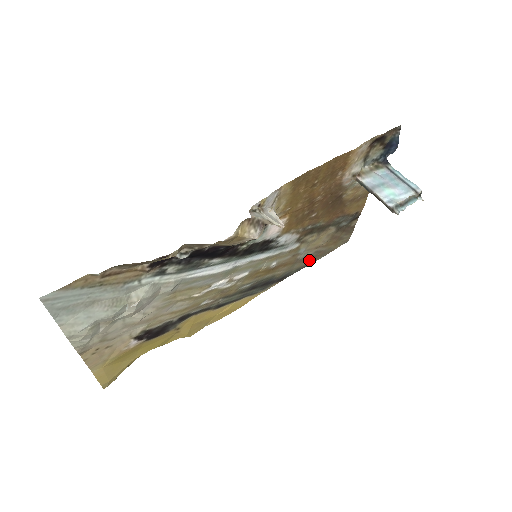
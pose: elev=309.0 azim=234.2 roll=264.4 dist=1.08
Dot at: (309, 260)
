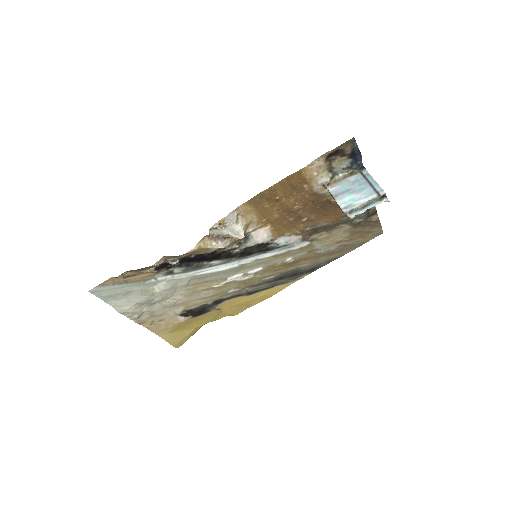
Dot at: (337, 253)
